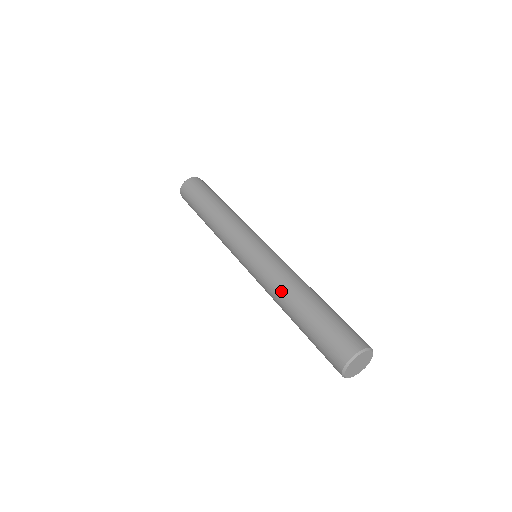
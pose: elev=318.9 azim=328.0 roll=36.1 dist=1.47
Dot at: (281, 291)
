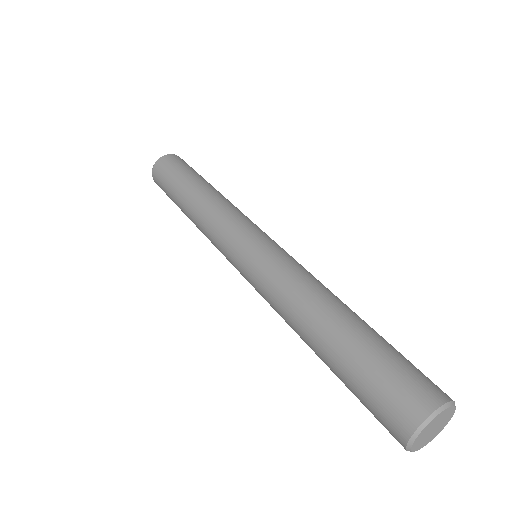
Dot at: (300, 301)
